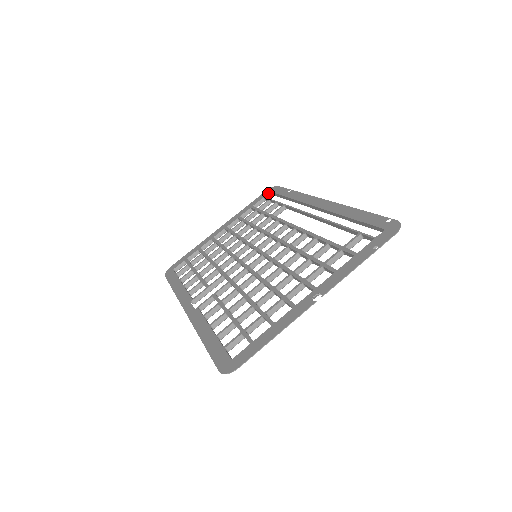
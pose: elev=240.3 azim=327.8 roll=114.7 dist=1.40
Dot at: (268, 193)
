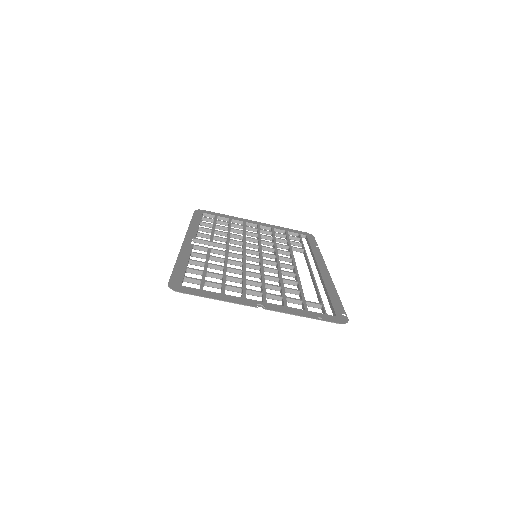
Dot at: (304, 234)
